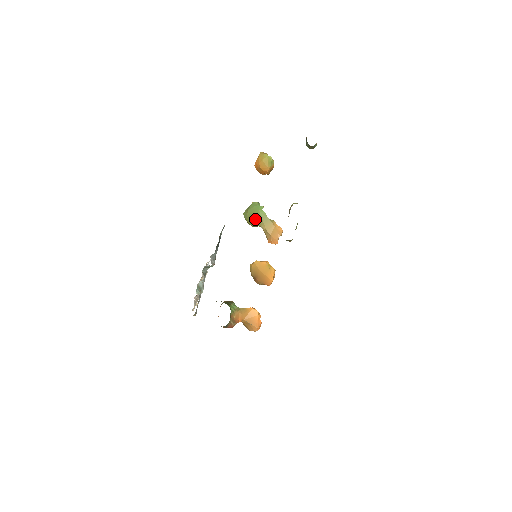
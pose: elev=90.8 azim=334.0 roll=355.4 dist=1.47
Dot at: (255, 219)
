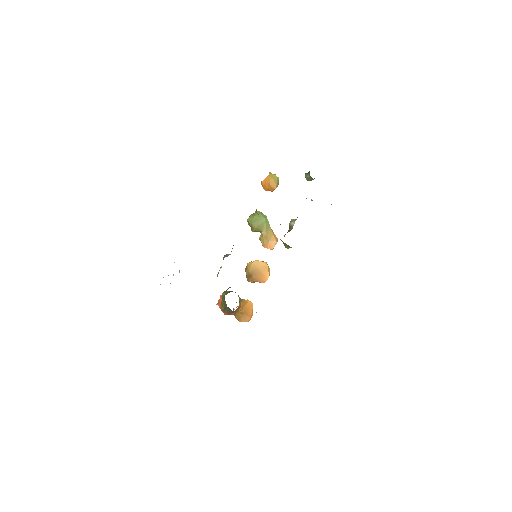
Dot at: (260, 225)
